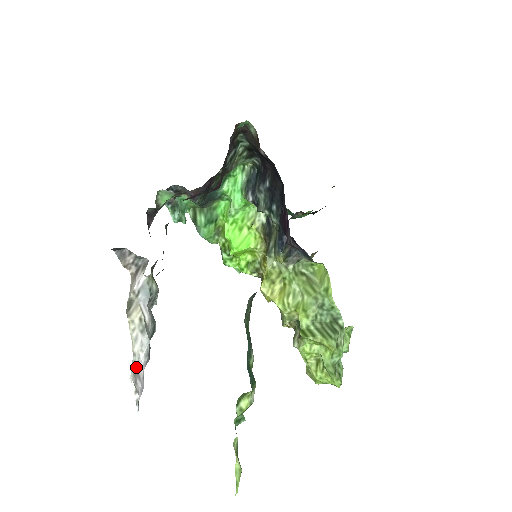
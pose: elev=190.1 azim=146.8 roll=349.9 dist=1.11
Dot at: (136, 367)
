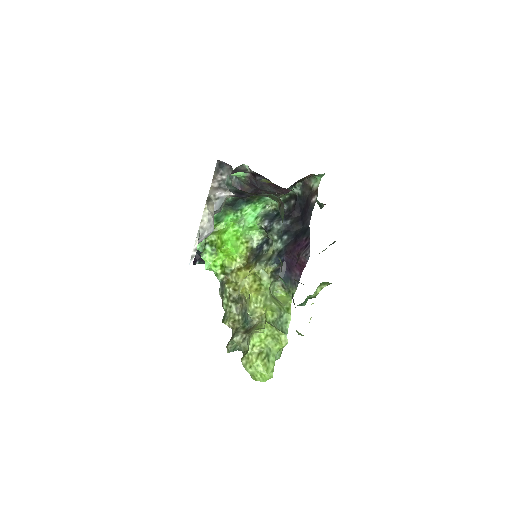
Dot at: (199, 236)
